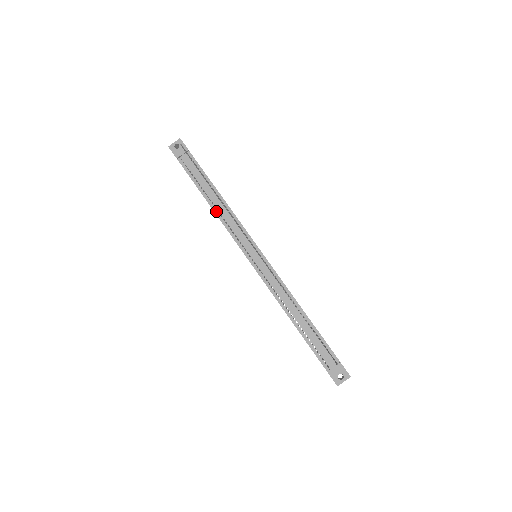
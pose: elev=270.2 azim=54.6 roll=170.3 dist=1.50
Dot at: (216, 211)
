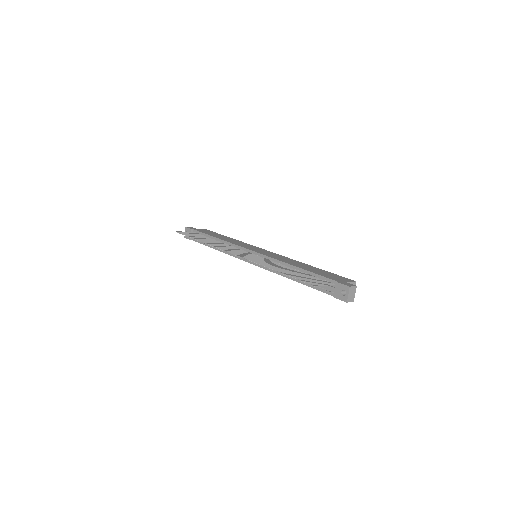
Dot at: (221, 250)
